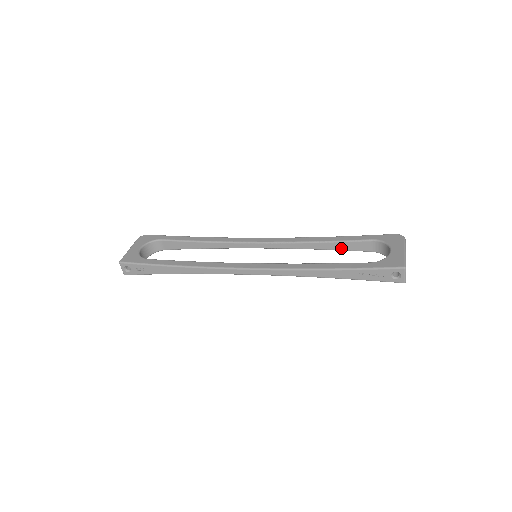
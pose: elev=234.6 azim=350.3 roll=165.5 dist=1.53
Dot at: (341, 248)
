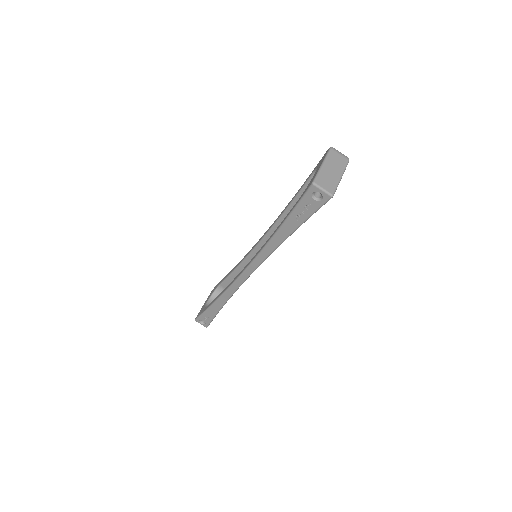
Dot at: occluded
